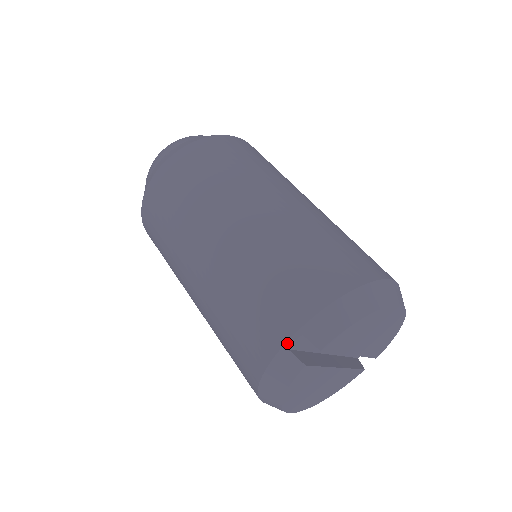
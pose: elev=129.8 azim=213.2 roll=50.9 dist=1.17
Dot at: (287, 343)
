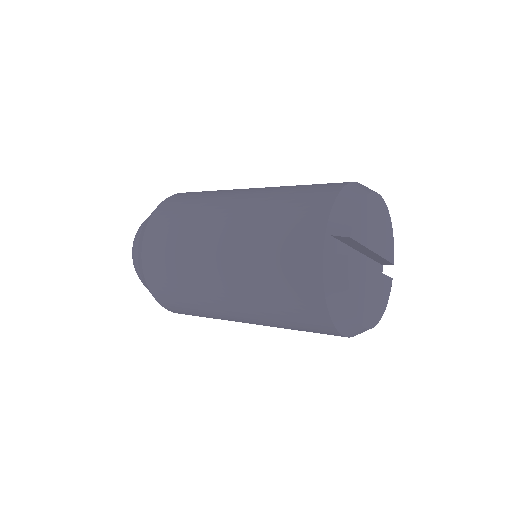
Dot at: (324, 249)
